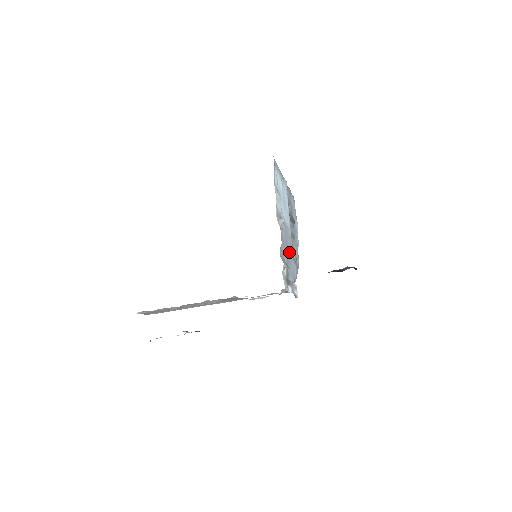
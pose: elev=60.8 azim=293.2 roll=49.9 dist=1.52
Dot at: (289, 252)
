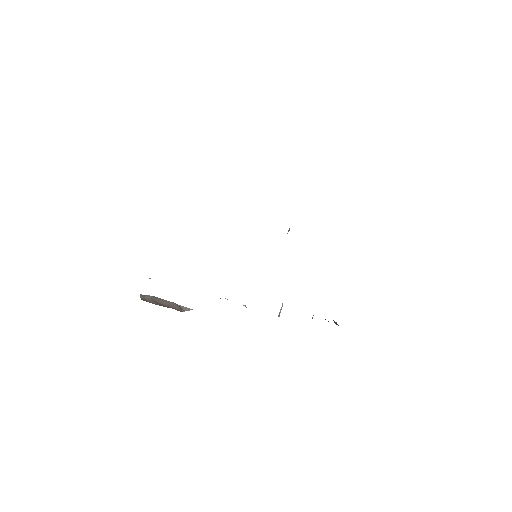
Dot at: occluded
